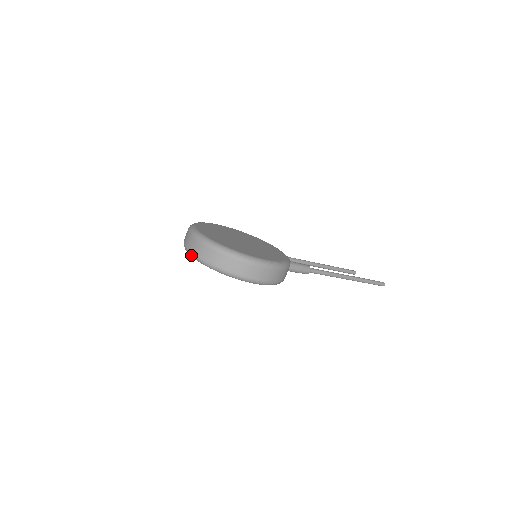
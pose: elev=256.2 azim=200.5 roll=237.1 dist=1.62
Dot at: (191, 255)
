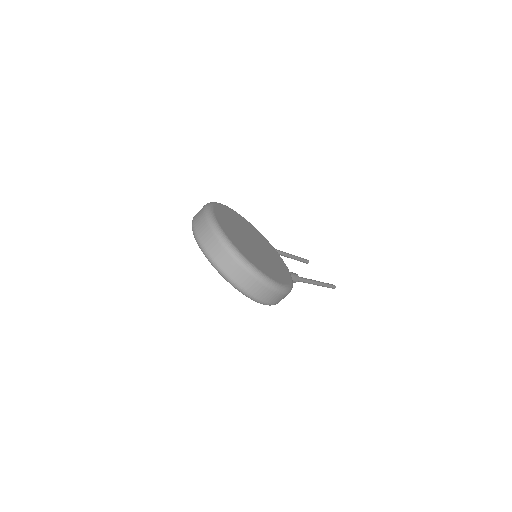
Dot at: (207, 257)
